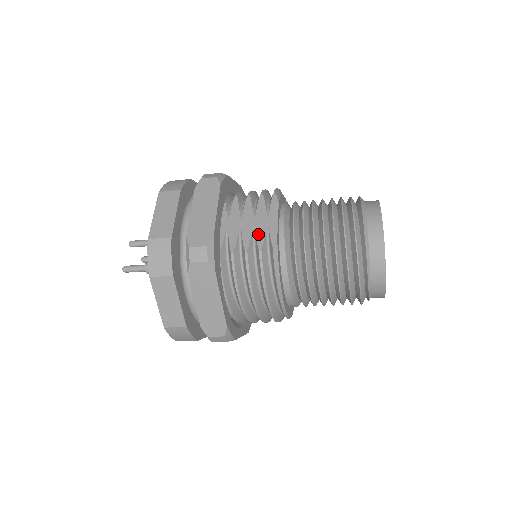
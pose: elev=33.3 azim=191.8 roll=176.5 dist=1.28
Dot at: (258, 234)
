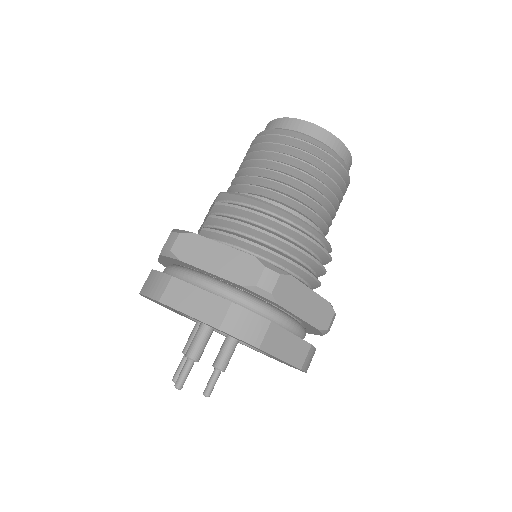
Dot at: (210, 210)
